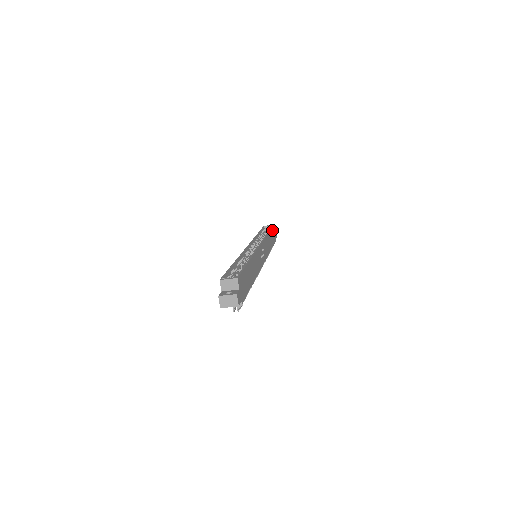
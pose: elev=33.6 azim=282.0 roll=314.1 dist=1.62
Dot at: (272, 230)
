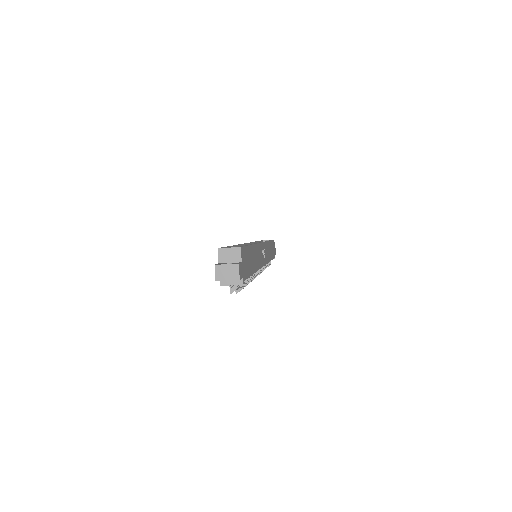
Dot at: (272, 243)
